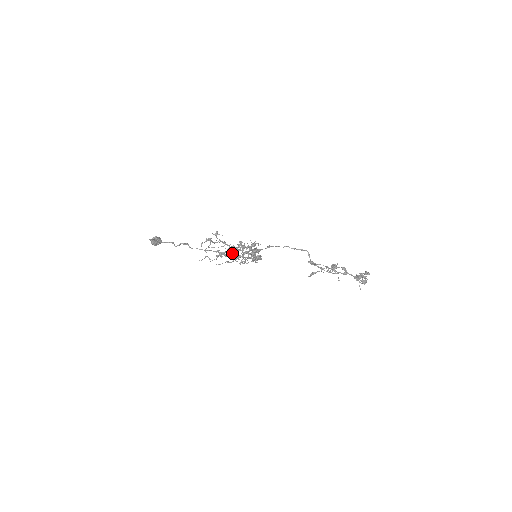
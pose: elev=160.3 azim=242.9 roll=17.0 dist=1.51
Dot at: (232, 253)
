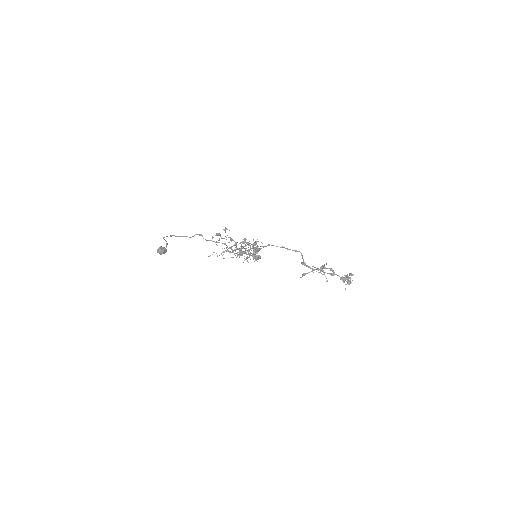
Dot at: (237, 249)
